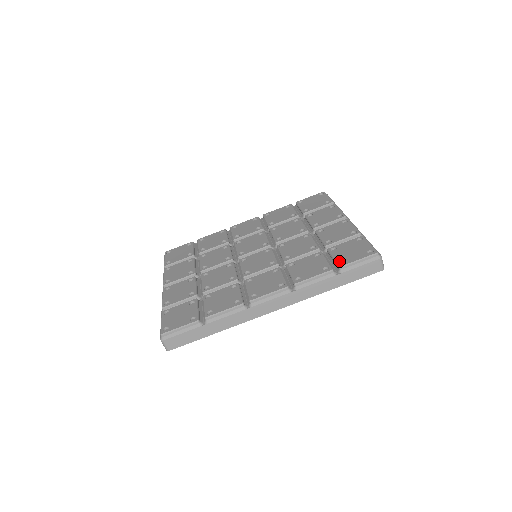
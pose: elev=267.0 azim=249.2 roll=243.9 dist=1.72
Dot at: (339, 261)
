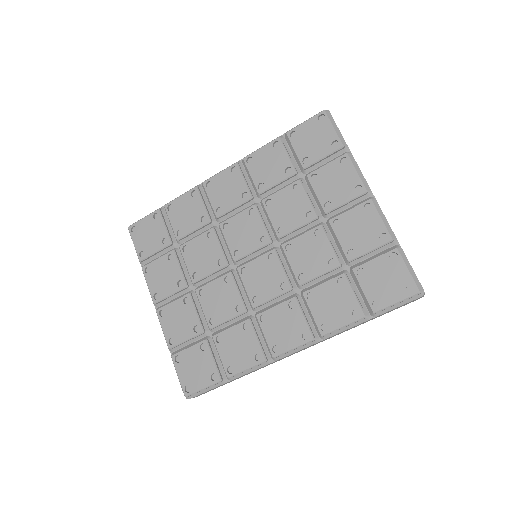
Dot at: (372, 301)
